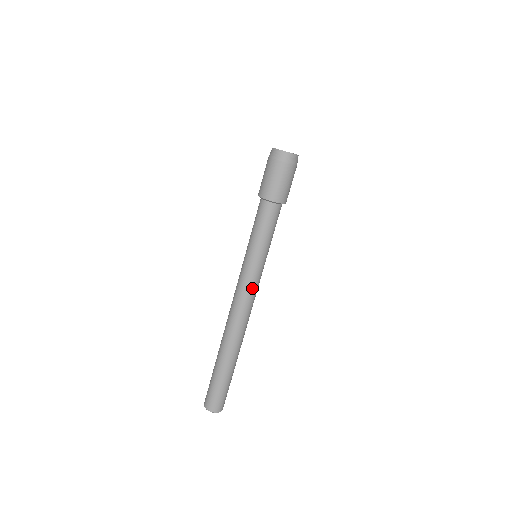
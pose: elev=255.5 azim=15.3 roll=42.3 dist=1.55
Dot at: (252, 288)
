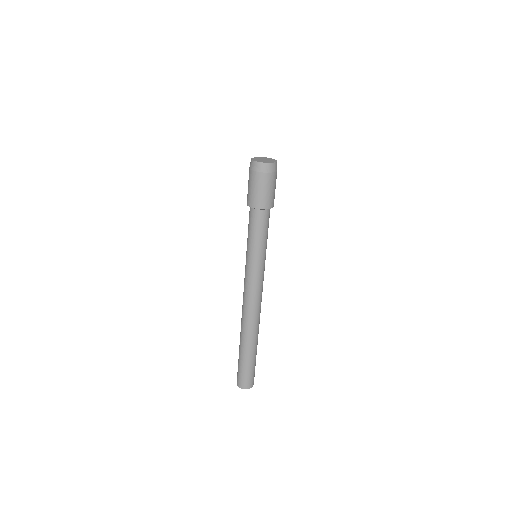
Dot at: (256, 285)
